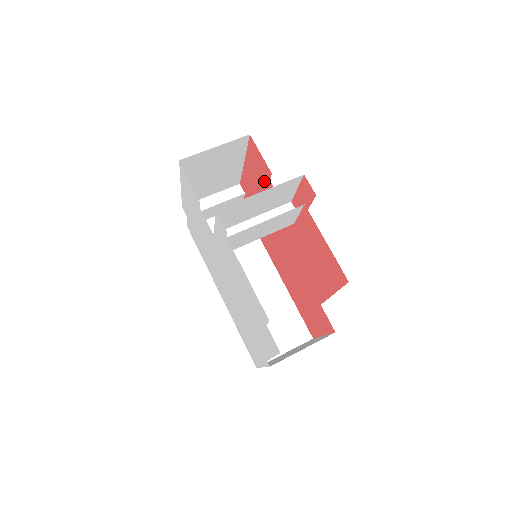
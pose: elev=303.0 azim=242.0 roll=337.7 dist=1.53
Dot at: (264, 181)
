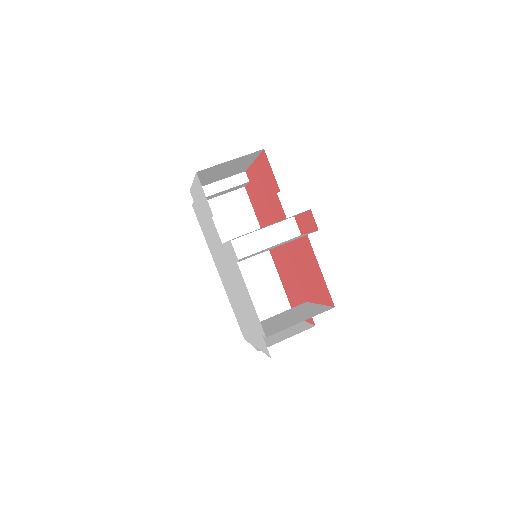
Dot at: (271, 190)
